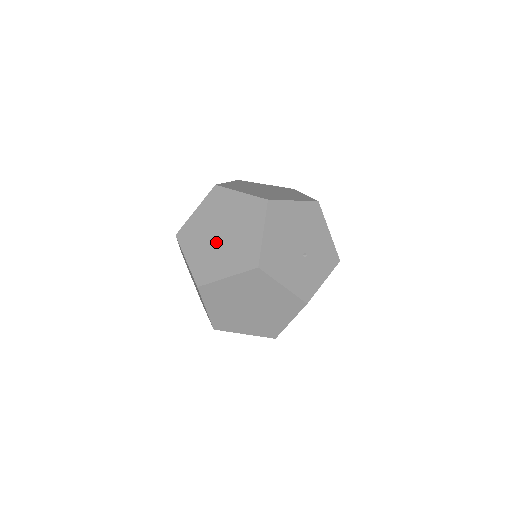
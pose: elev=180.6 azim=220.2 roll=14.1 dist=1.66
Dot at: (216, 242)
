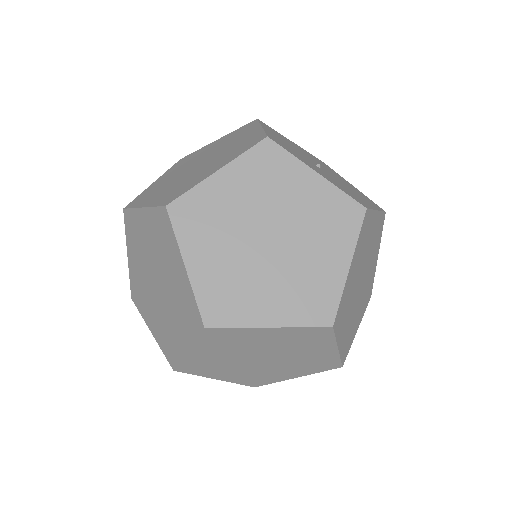
Dot at: occluded
